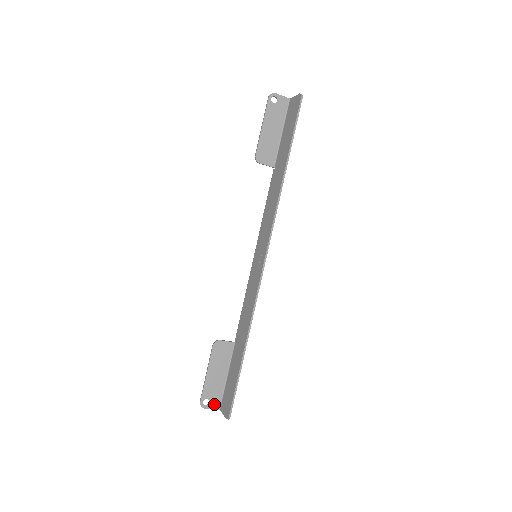
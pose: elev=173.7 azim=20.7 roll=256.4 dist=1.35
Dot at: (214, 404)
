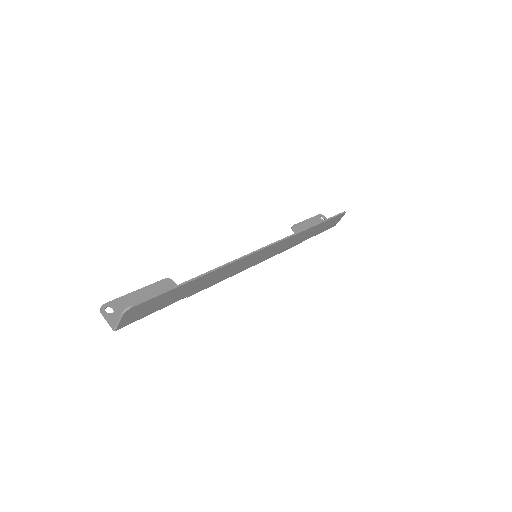
Dot at: (114, 319)
